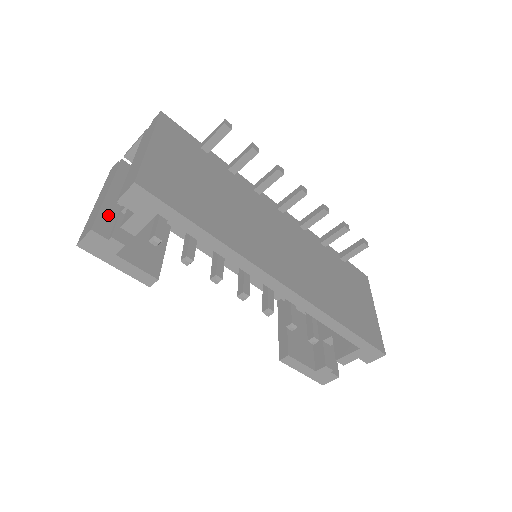
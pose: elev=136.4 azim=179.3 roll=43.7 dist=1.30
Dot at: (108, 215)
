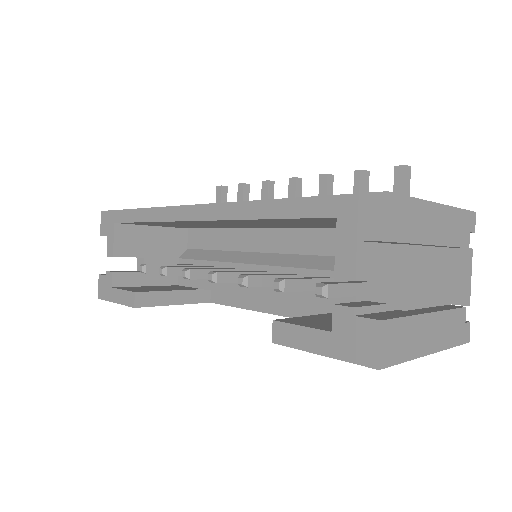
Dot at: occluded
